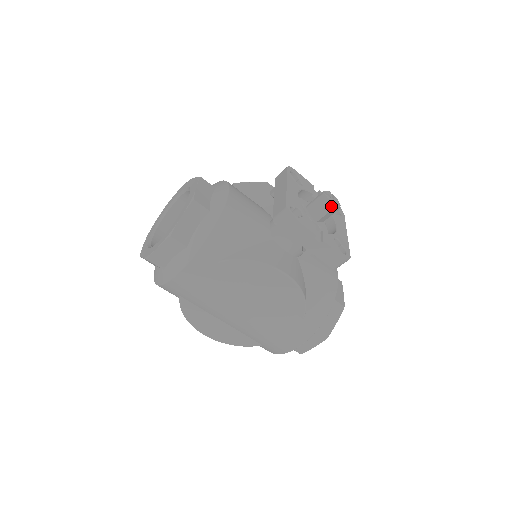
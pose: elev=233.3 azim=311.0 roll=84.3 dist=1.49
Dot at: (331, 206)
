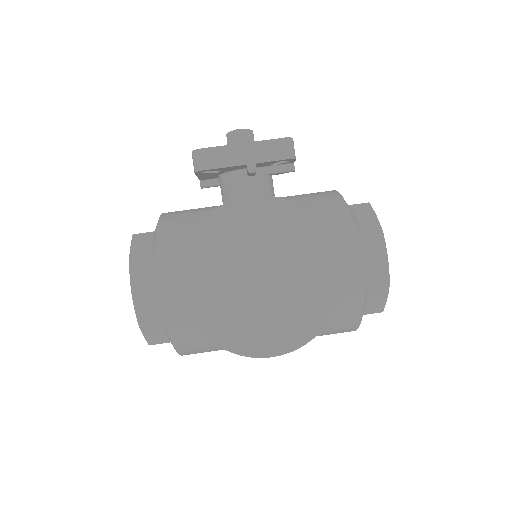
Dot at: (237, 131)
